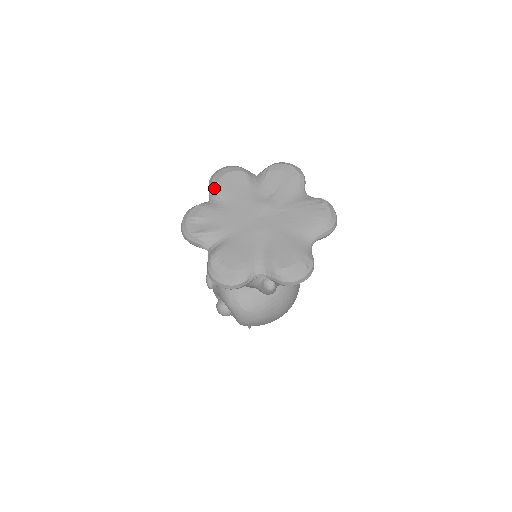
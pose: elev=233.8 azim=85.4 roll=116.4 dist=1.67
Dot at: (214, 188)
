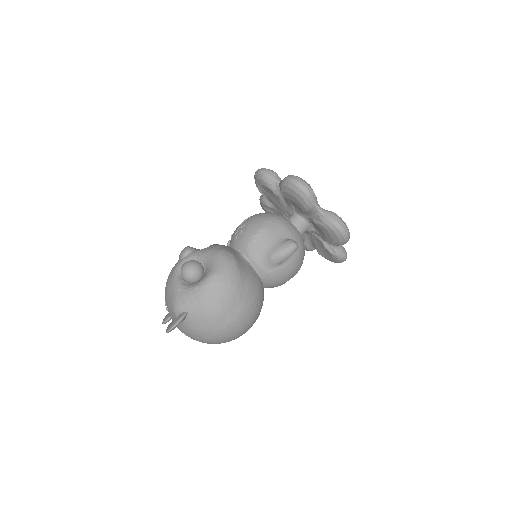
Dot at: occluded
